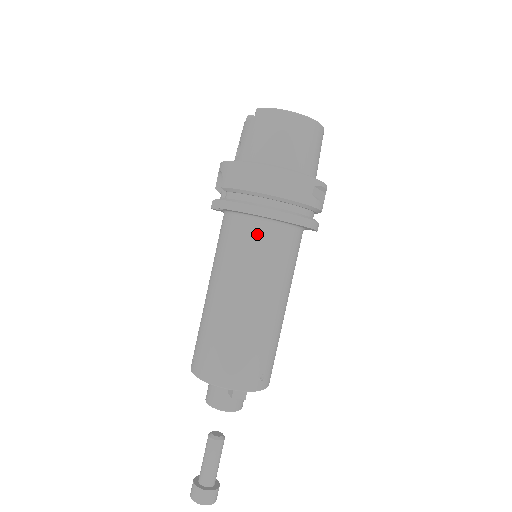
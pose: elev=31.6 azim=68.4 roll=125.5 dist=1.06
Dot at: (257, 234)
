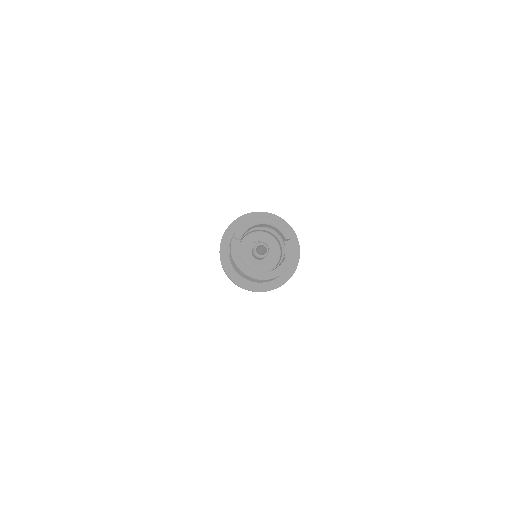
Dot at: occluded
